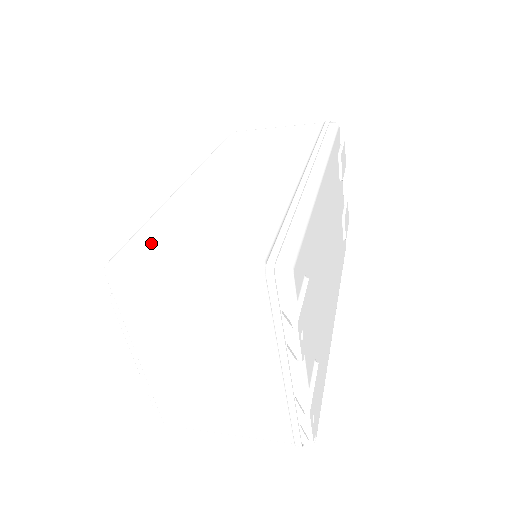
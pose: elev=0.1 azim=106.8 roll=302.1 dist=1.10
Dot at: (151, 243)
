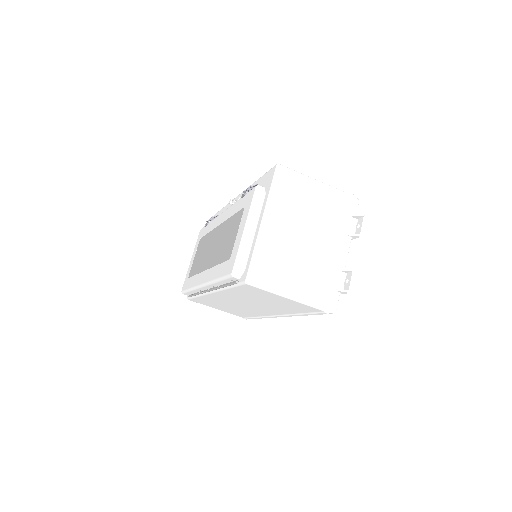
Dot at: occluded
